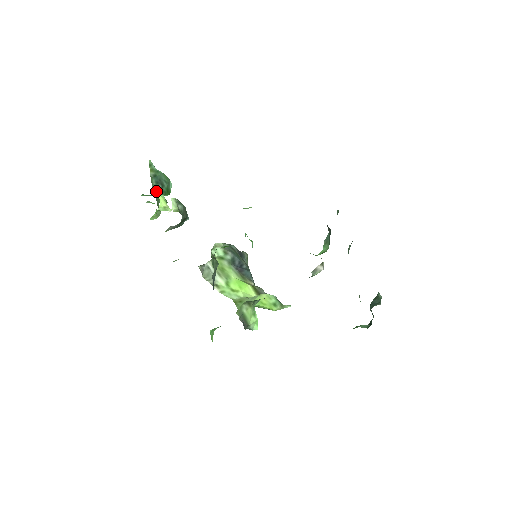
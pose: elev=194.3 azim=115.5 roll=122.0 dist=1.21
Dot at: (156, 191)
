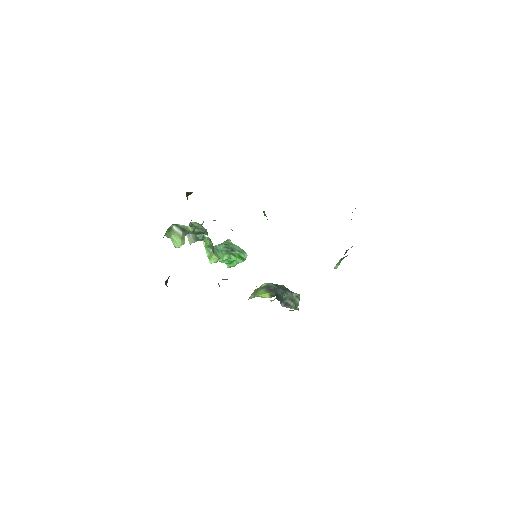
Dot at: (221, 249)
